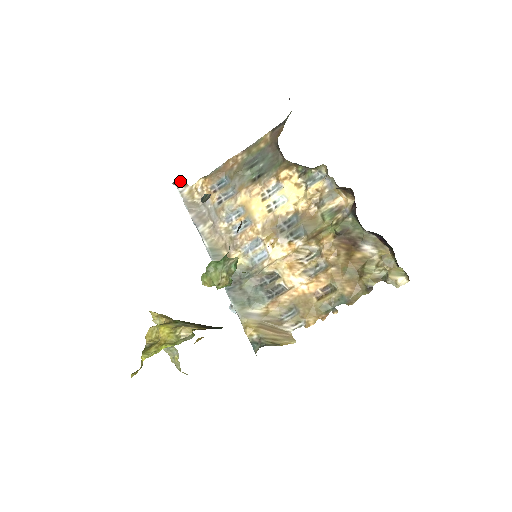
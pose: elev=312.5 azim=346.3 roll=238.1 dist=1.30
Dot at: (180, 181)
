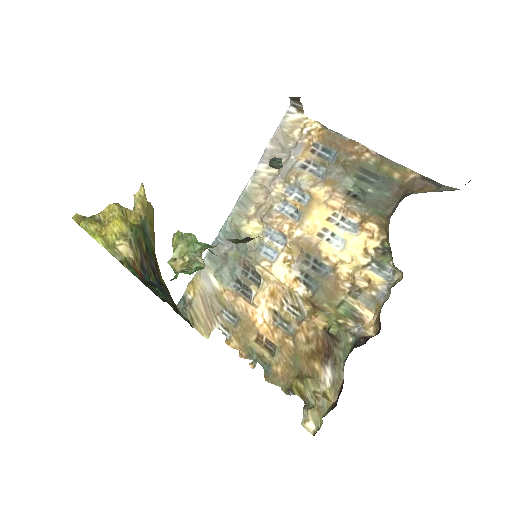
Dot at: (299, 102)
